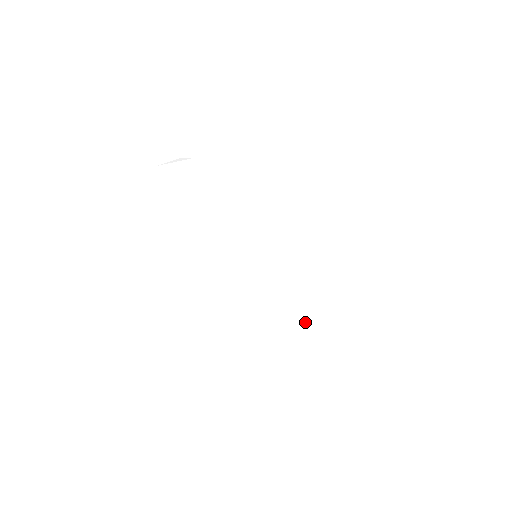
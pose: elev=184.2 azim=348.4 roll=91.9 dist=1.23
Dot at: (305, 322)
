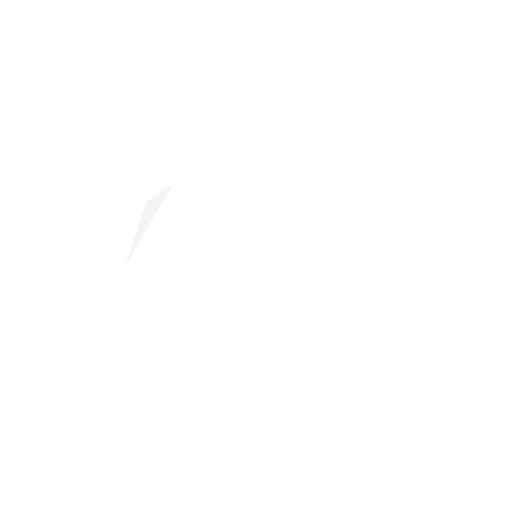
Dot at: (310, 296)
